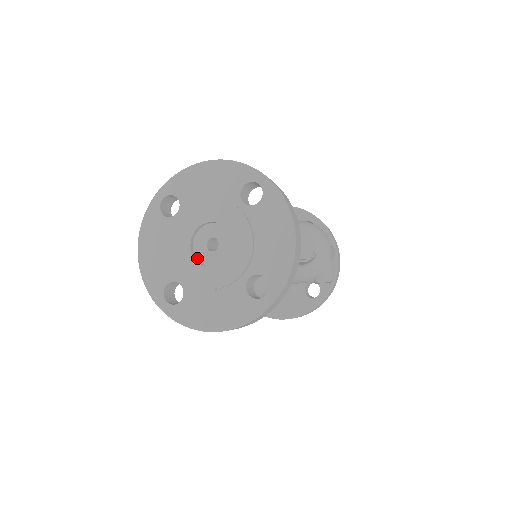
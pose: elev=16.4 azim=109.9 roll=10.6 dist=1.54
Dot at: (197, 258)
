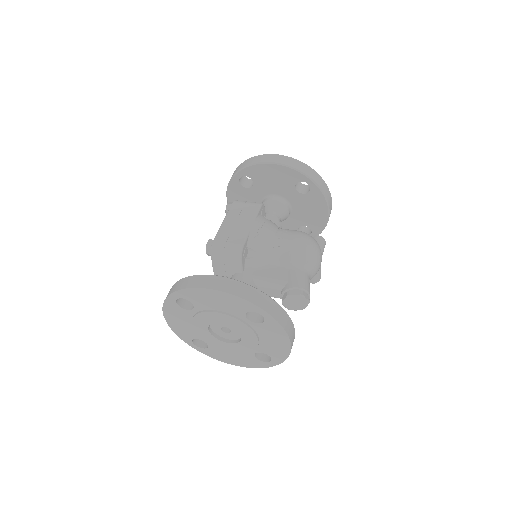
Dot at: (215, 333)
